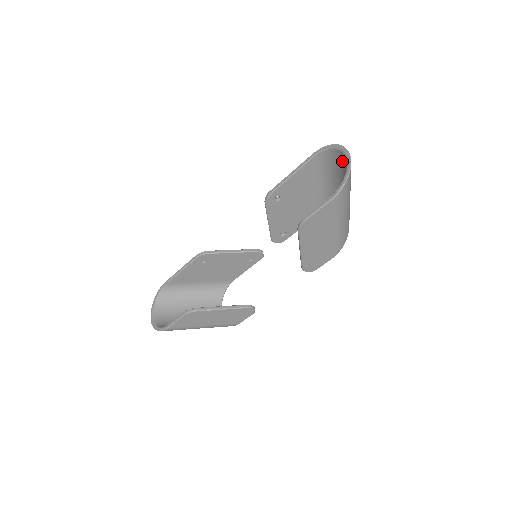
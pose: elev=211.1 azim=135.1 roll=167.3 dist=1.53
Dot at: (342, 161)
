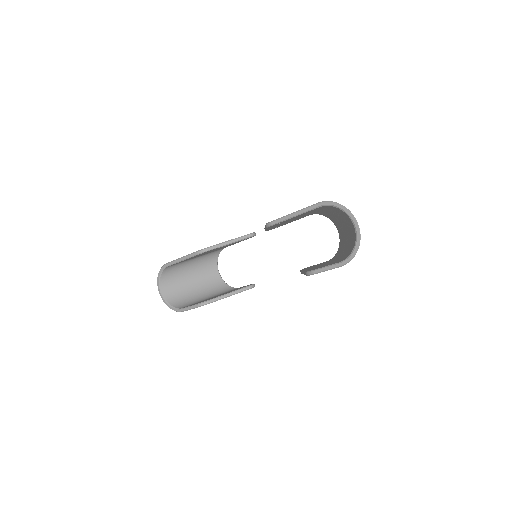
Dot at: (349, 221)
